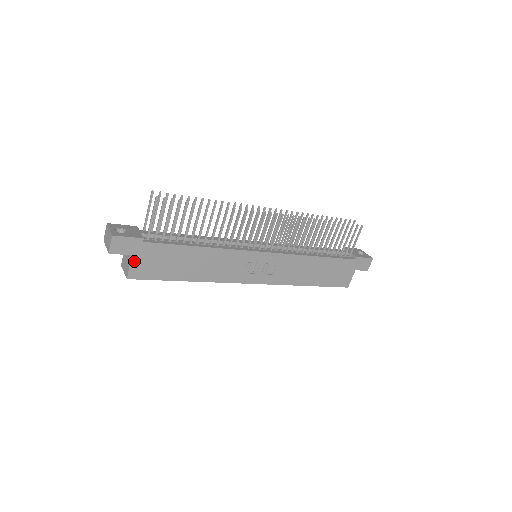
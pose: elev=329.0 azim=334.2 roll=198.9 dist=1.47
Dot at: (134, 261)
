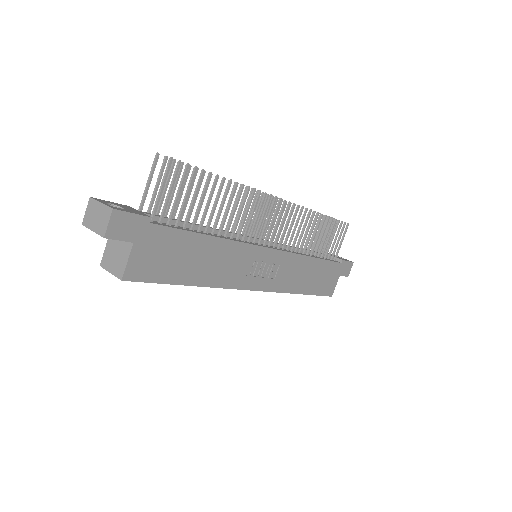
Dot at: (134, 252)
